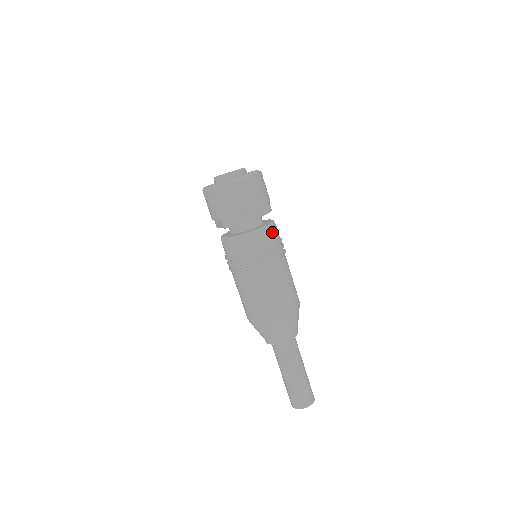
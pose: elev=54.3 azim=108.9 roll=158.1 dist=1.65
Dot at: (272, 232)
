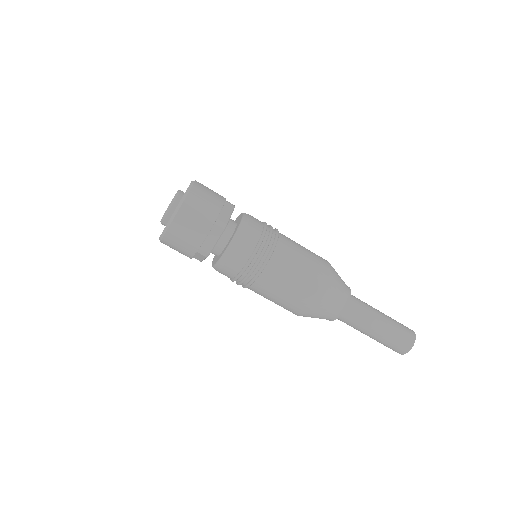
Dot at: (251, 224)
